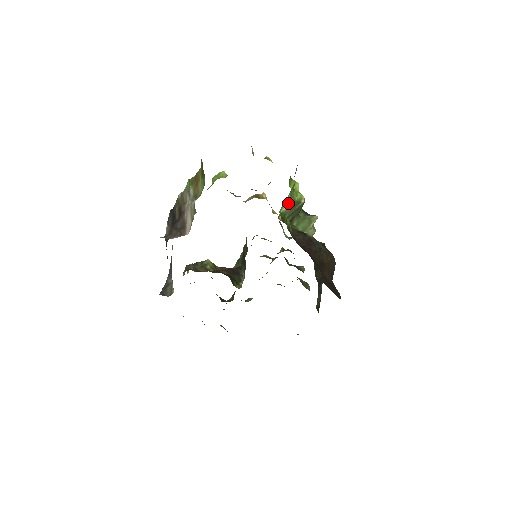
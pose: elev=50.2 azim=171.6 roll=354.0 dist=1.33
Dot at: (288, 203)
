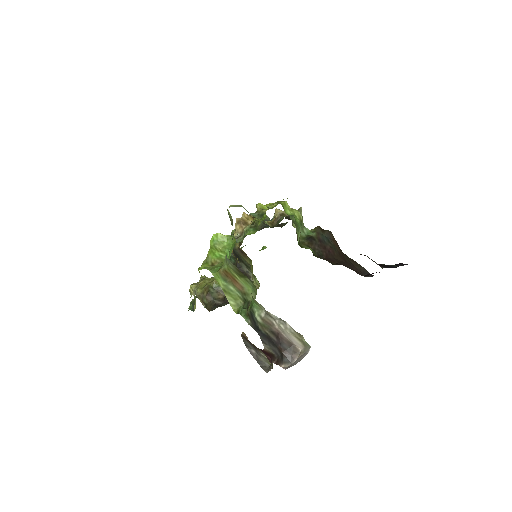
Dot at: (299, 233)
